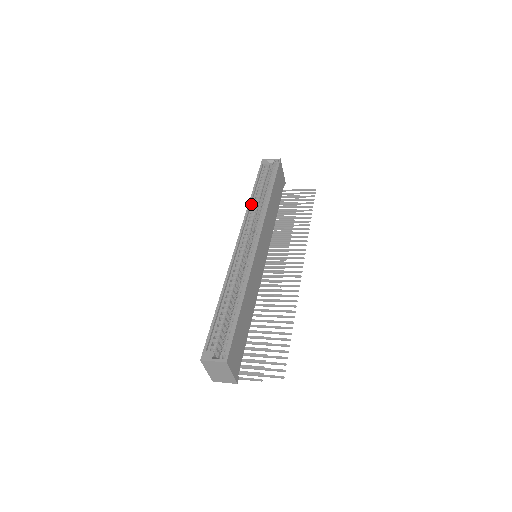
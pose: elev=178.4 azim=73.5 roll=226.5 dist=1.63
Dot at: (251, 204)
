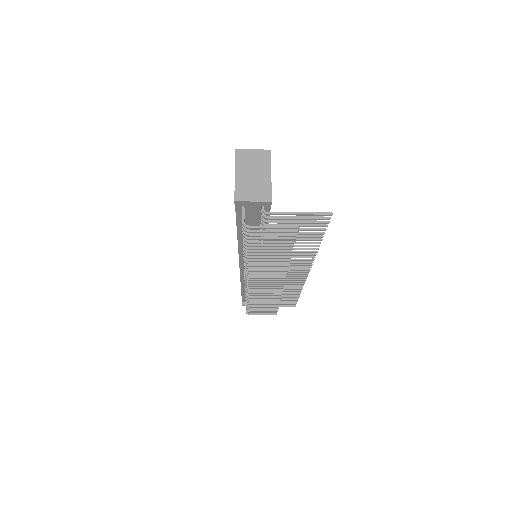
Dot at: occluded
